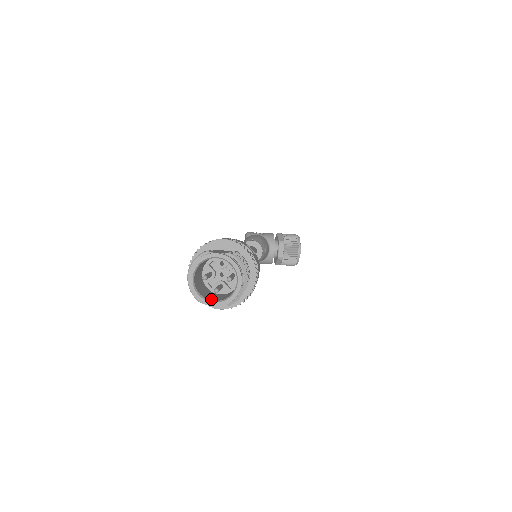
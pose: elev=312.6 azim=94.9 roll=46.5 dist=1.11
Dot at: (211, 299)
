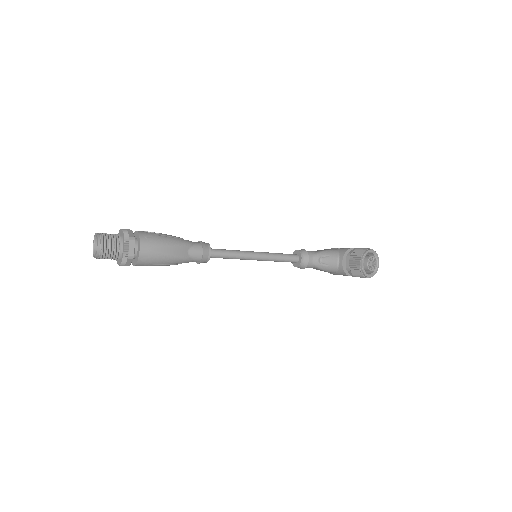
Dot at: (98, 256)
